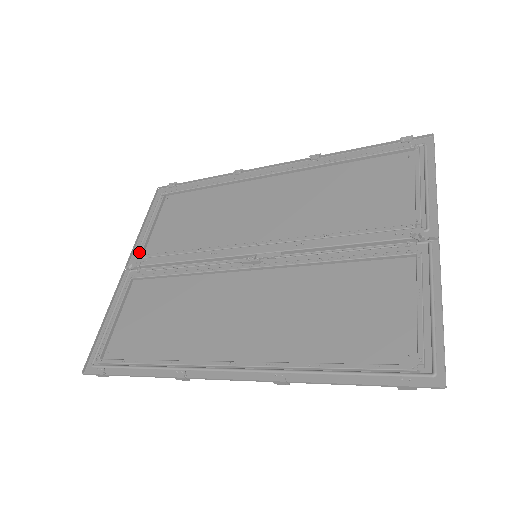
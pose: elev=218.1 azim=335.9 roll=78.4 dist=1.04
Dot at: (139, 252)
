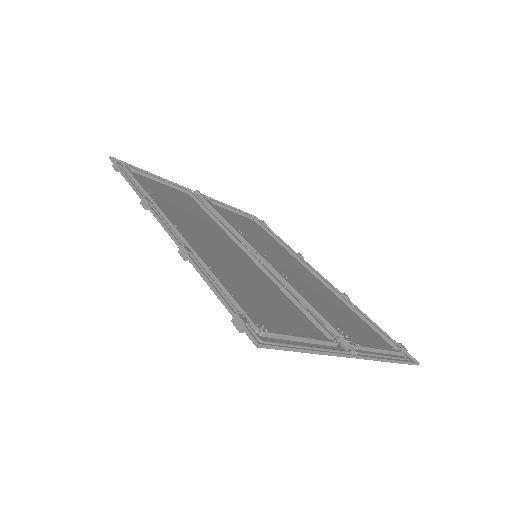
Dot at: occluded
